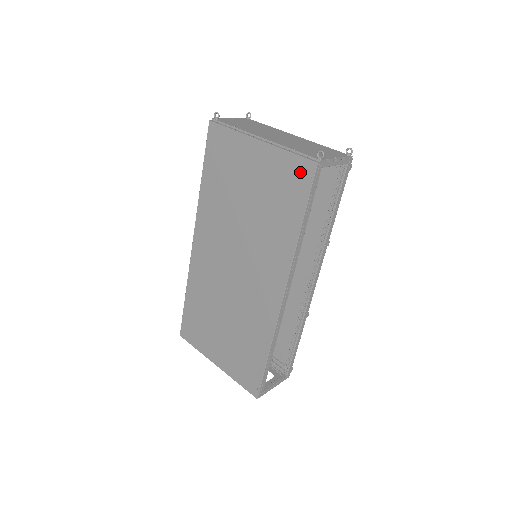
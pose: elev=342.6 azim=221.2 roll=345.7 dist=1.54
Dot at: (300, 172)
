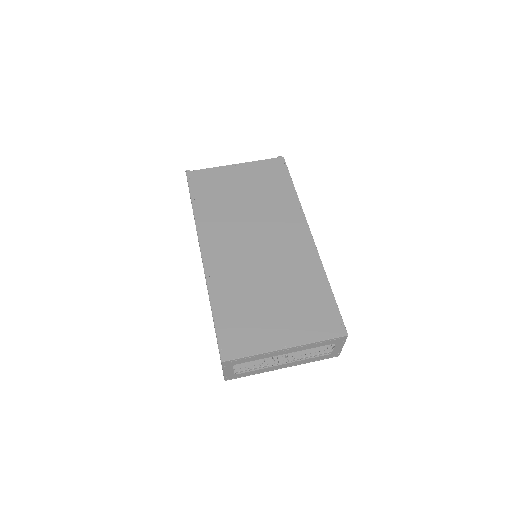
Dot at: (275, 165)
